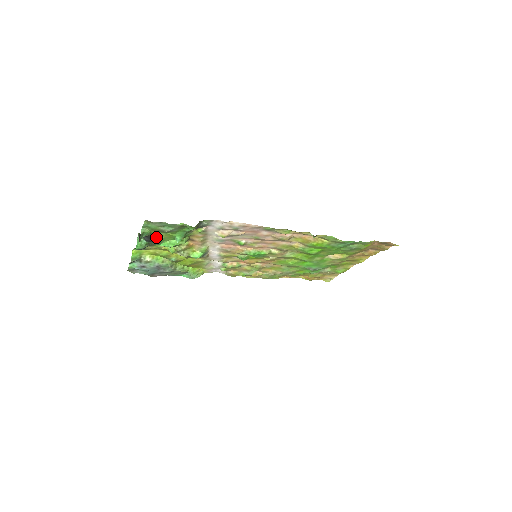
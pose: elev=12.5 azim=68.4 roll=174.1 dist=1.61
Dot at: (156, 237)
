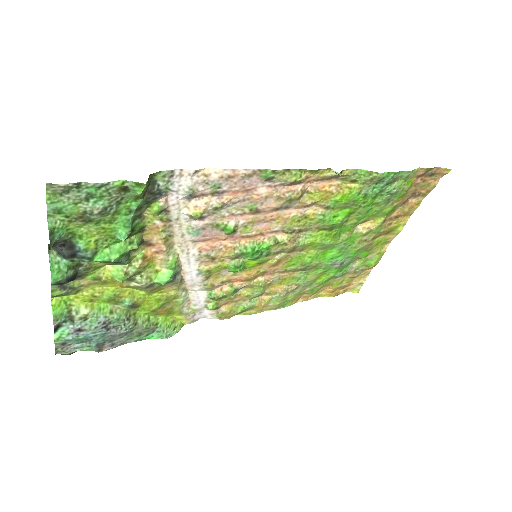
Dot at: (82, 241)
